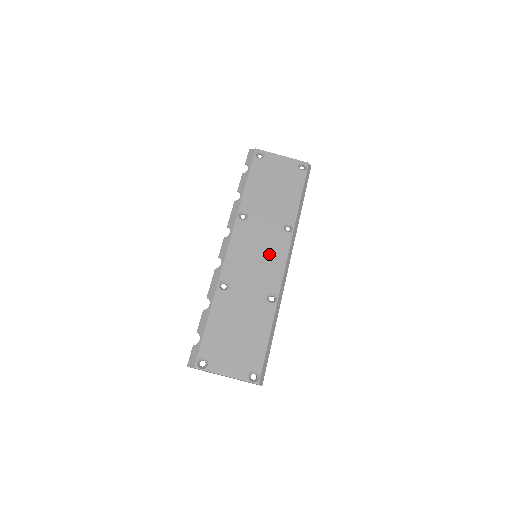
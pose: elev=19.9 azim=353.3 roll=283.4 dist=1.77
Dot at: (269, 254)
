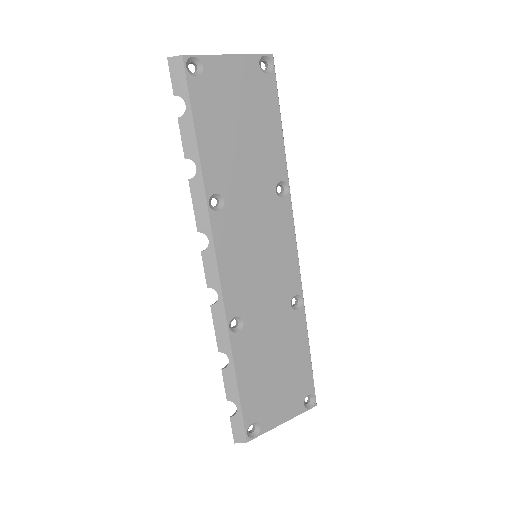
Dot at: (273, 245)
